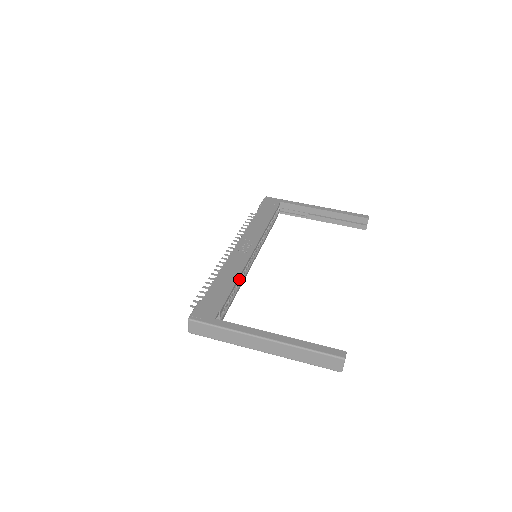
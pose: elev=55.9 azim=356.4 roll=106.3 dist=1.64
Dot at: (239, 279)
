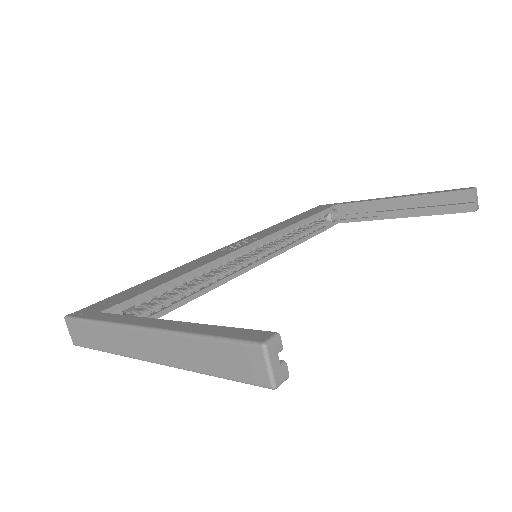
Dot at: (206, 280)
